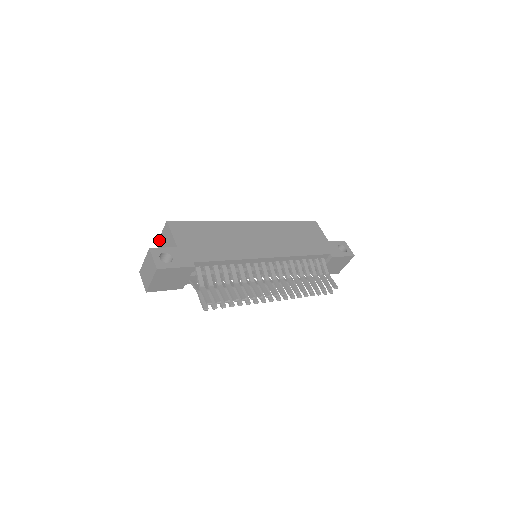
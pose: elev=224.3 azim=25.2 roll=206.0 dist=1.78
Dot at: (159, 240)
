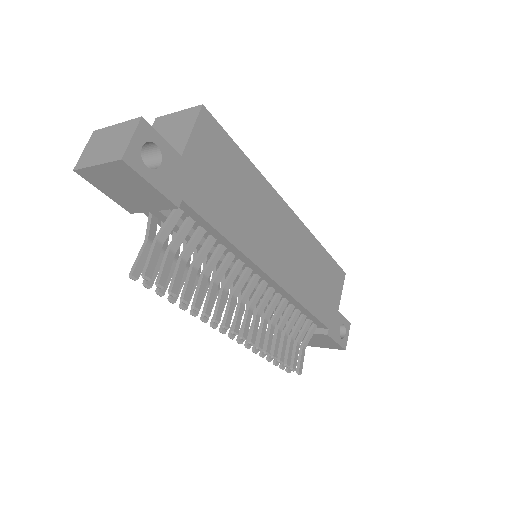
Dot at: (165, 117)
